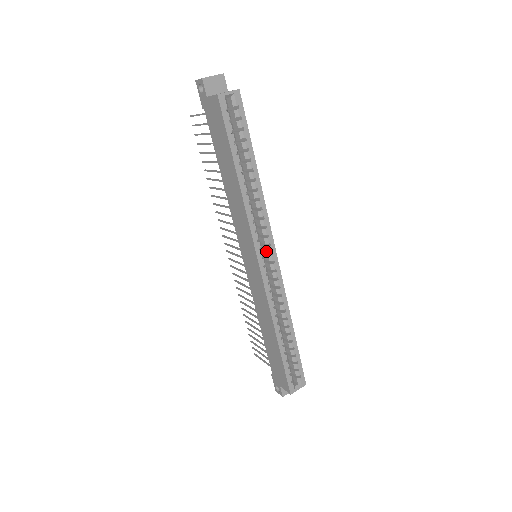
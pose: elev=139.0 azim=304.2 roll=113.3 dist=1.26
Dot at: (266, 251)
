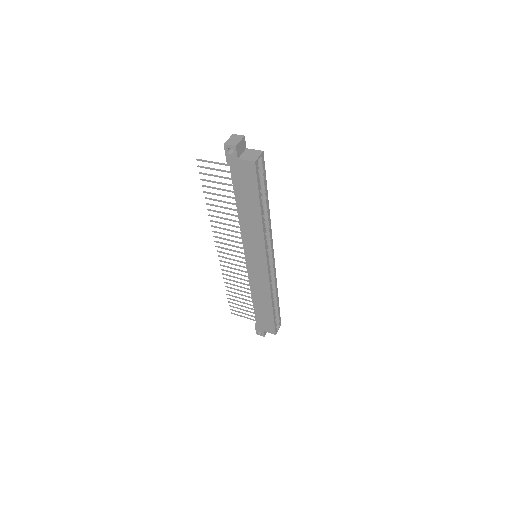
Dot at: (268, 253)
